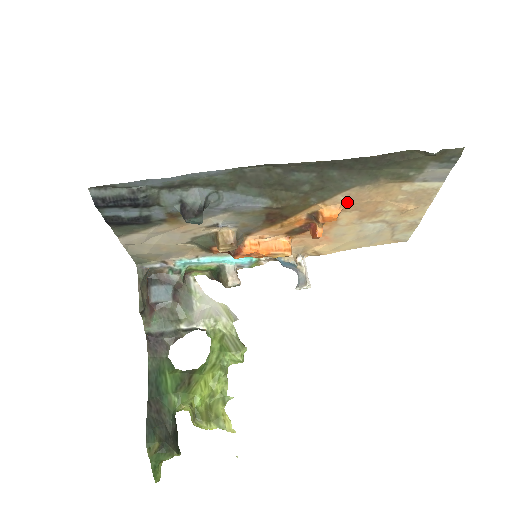
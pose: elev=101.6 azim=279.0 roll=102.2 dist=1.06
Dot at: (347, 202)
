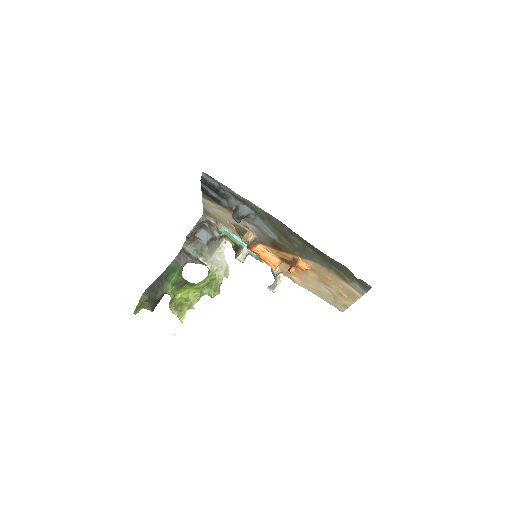
Dot at: (313, 267)
